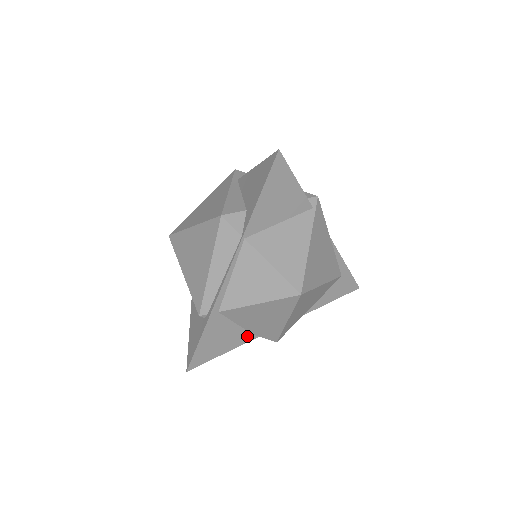
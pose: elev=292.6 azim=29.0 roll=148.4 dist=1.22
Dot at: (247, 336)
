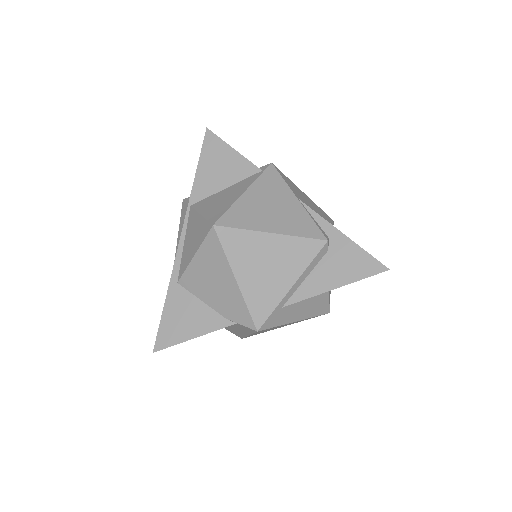
Dot at: (219, 320)
